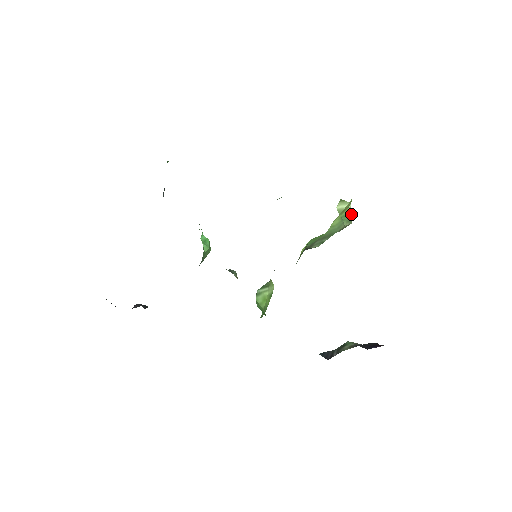
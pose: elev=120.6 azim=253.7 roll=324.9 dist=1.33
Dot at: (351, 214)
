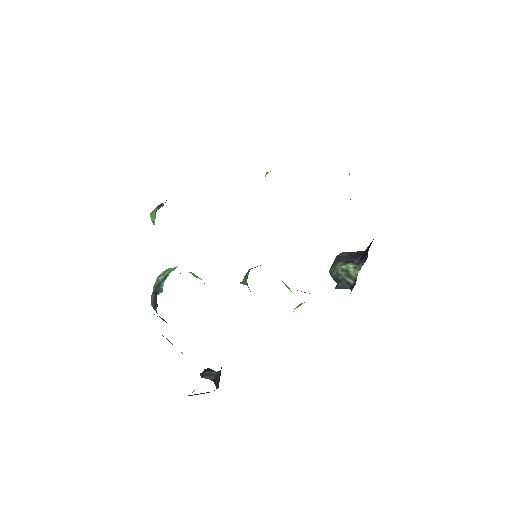
Dot at: occluded
